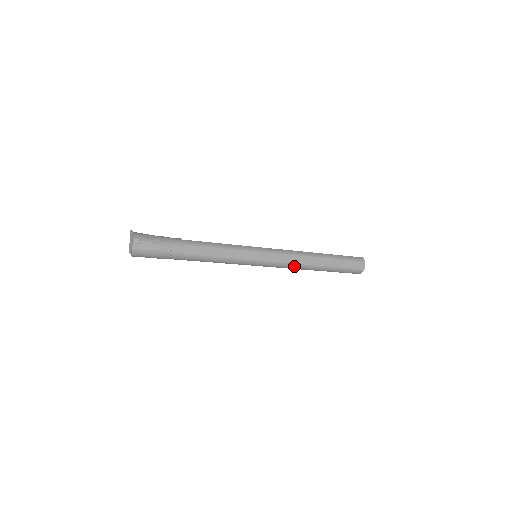
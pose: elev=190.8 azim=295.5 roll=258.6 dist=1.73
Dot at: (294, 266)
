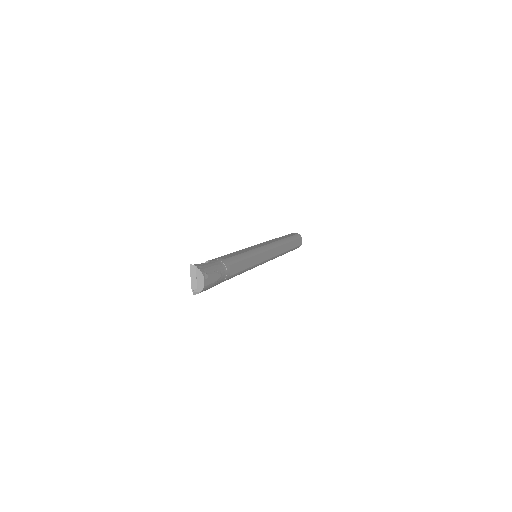
Dot at: (276, 257)
